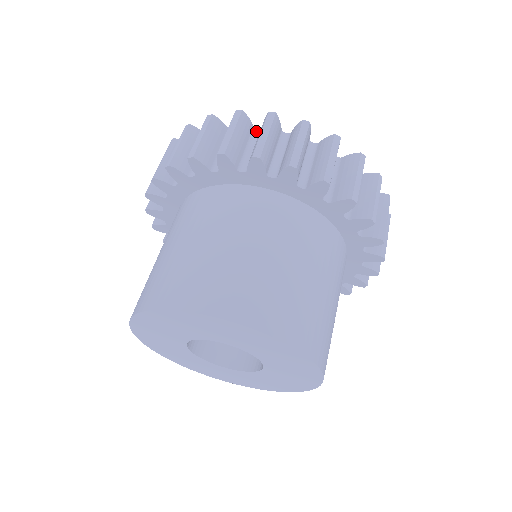
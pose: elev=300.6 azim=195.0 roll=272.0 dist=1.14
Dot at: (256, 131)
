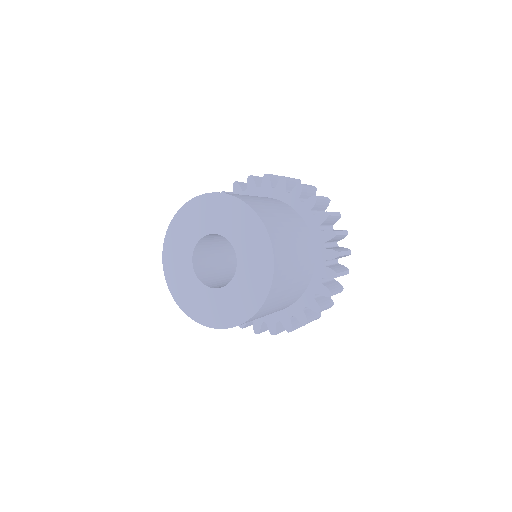
Dot at: occluded
